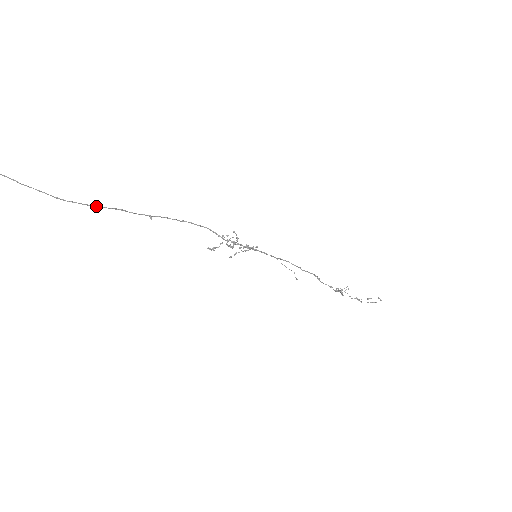
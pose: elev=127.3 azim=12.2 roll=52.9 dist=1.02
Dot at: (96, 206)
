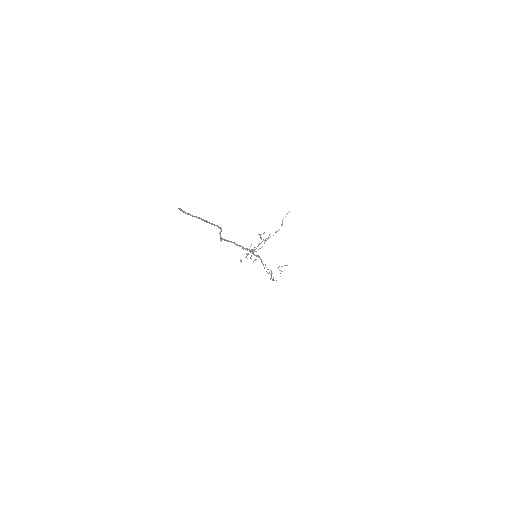
Dot at: (221, 228)
